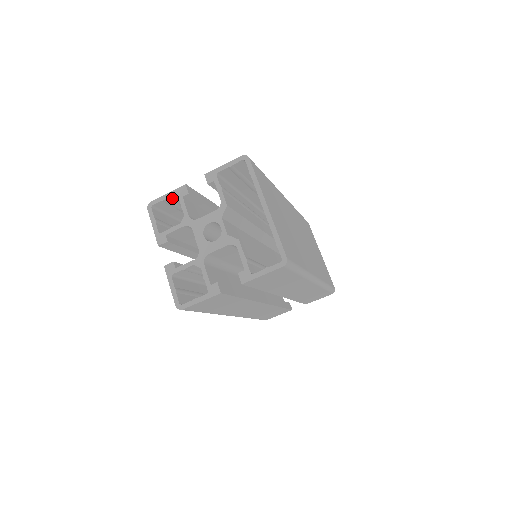
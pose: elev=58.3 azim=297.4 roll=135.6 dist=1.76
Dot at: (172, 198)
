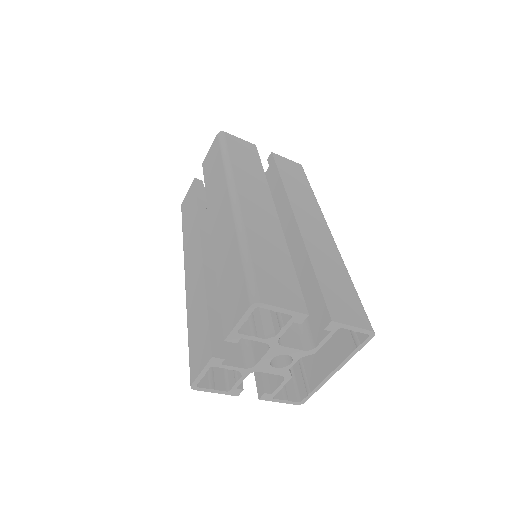
Dot at: occluded
